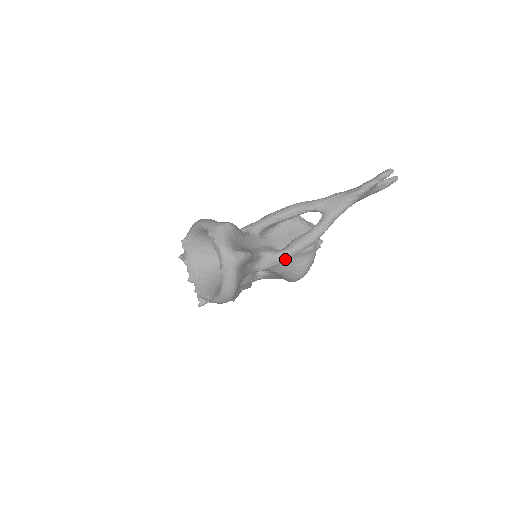
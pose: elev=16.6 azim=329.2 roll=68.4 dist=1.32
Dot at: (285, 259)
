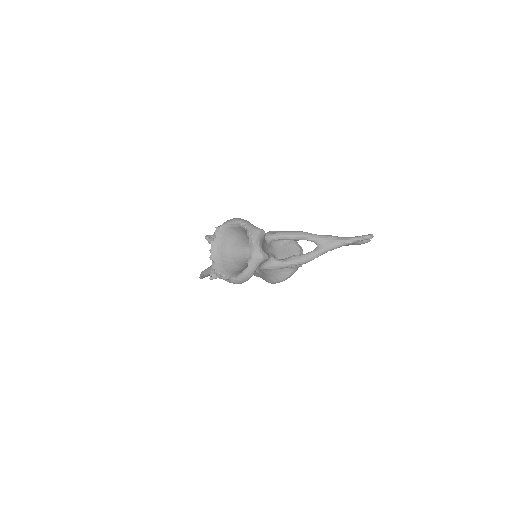
Dot at: (282, 267)
